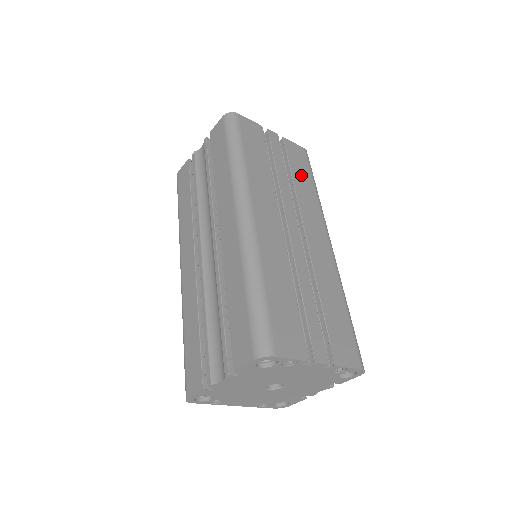
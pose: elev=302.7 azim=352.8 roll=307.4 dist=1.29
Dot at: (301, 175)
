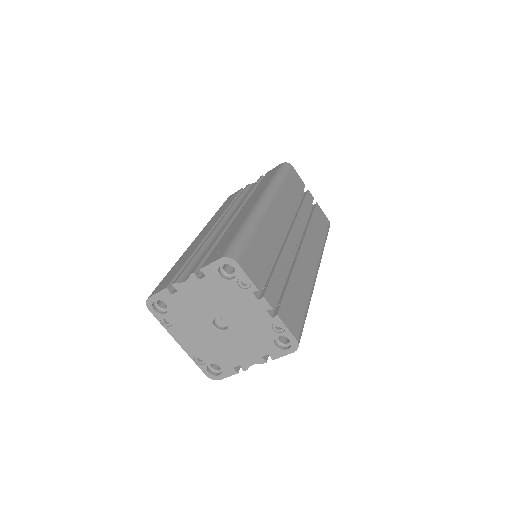
Dot at: (318, 226)
